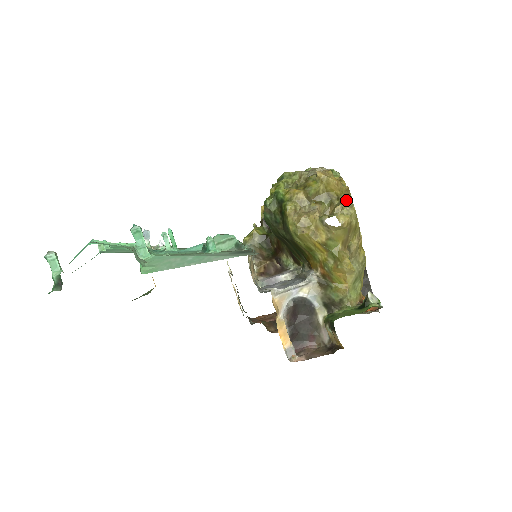
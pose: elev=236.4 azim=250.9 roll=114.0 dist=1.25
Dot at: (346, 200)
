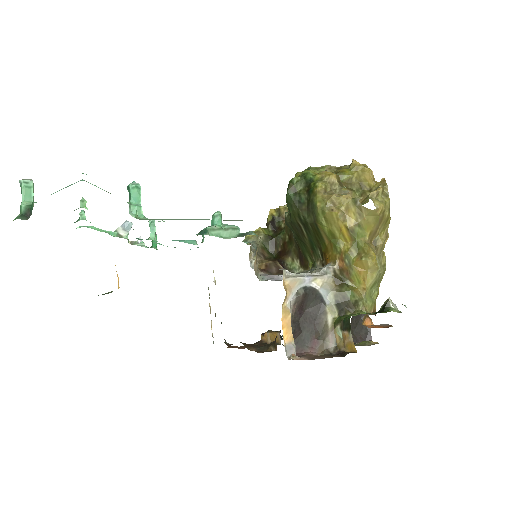
Dot at: (382, 188)
